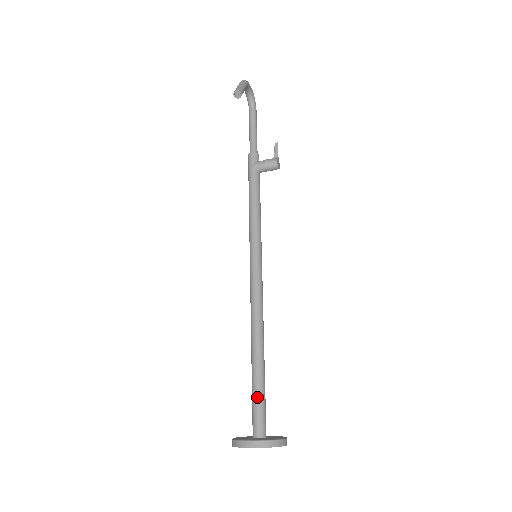
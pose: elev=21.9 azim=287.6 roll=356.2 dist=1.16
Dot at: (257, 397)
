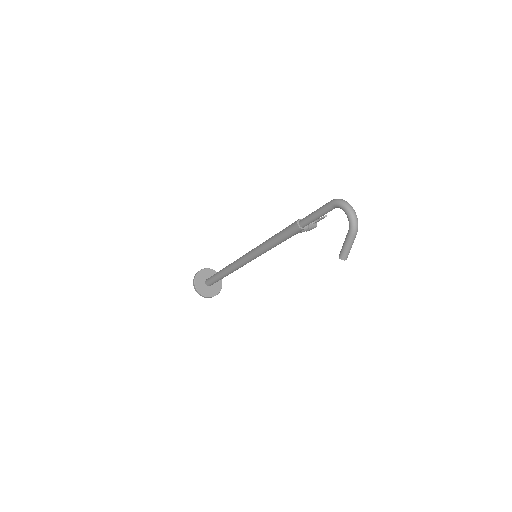
Dot at: occluded
